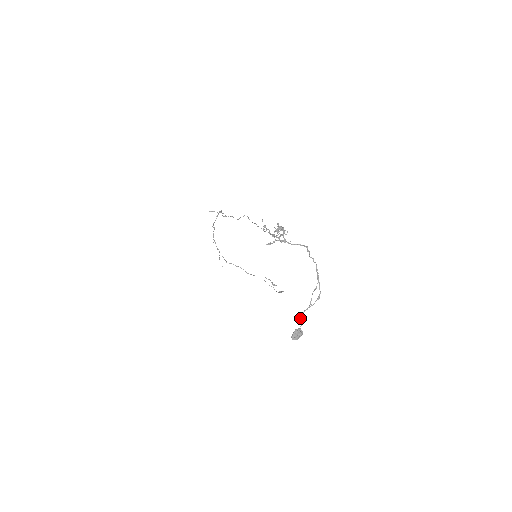
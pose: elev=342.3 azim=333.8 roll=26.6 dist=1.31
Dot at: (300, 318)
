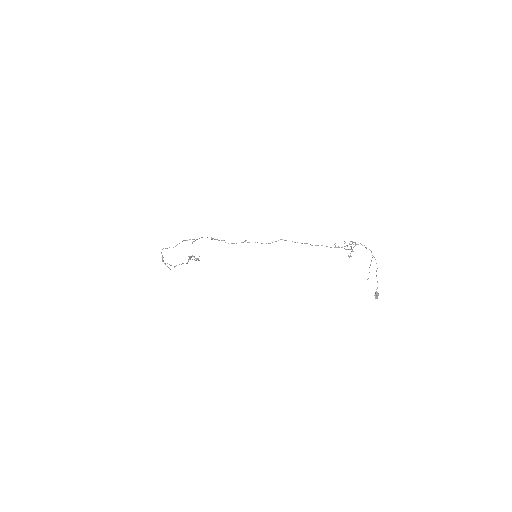
Dot at: occluded
